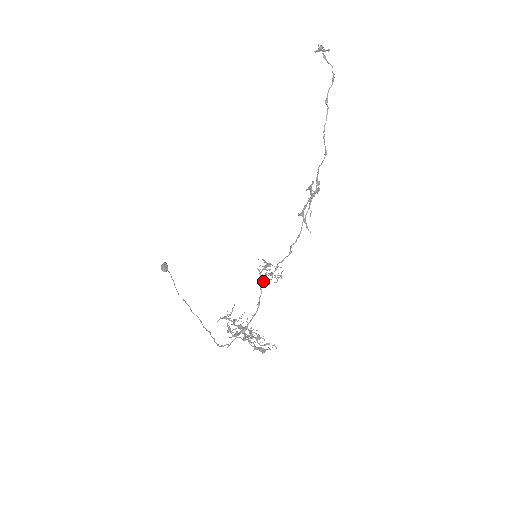
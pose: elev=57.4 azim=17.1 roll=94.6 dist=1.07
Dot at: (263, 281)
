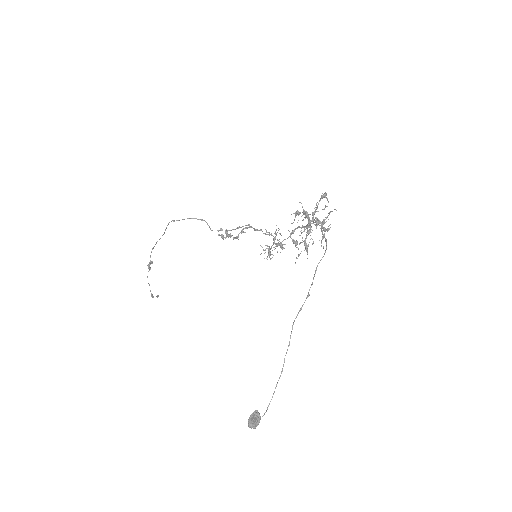
Dot at: (278, 243)
